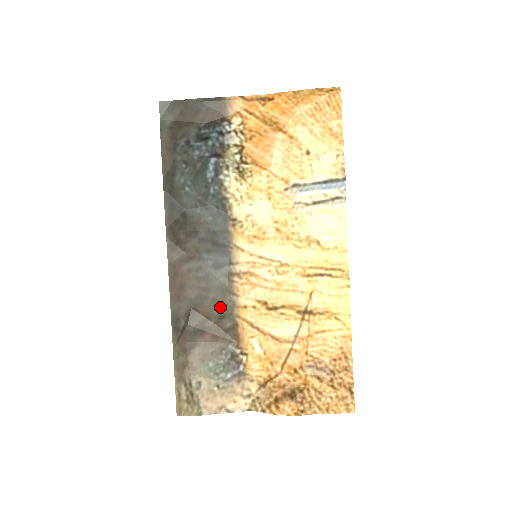
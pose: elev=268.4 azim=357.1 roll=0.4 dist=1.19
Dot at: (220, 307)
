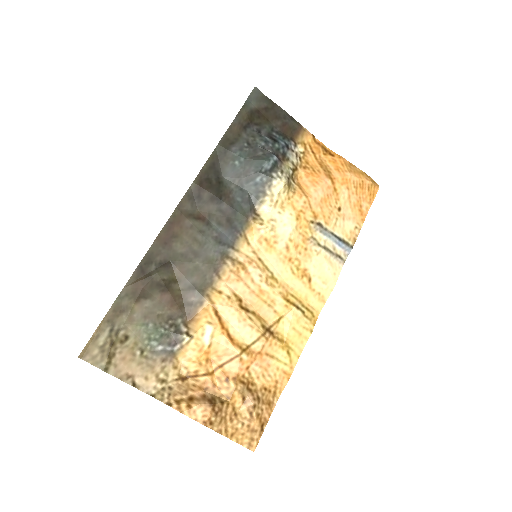
Dot at: (197, 277)
